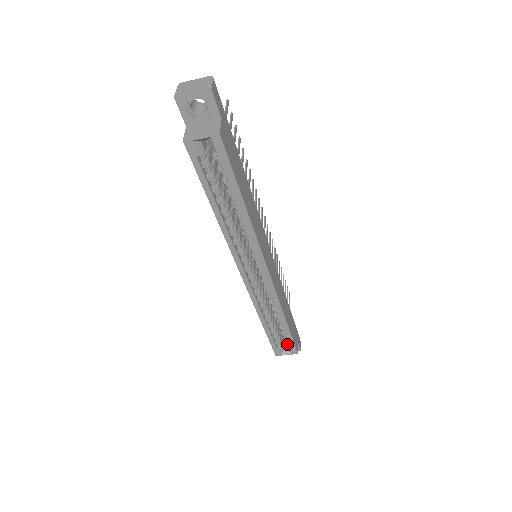
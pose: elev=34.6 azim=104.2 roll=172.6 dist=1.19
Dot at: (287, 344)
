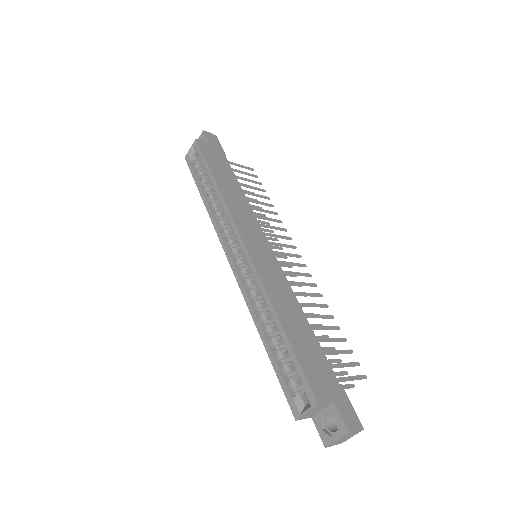
Dot at: occluded
